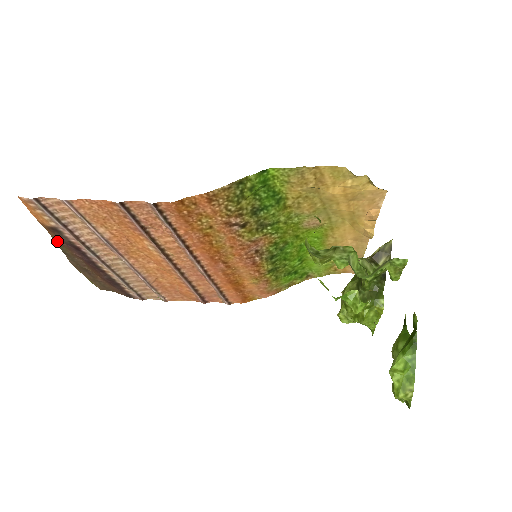
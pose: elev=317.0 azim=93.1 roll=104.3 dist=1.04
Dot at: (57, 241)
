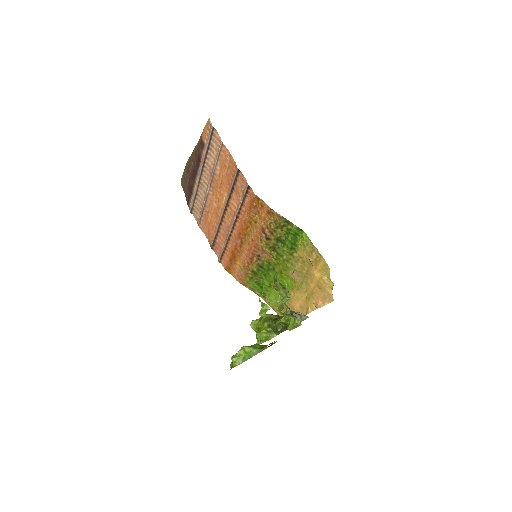
Dot at: (196, 148)
